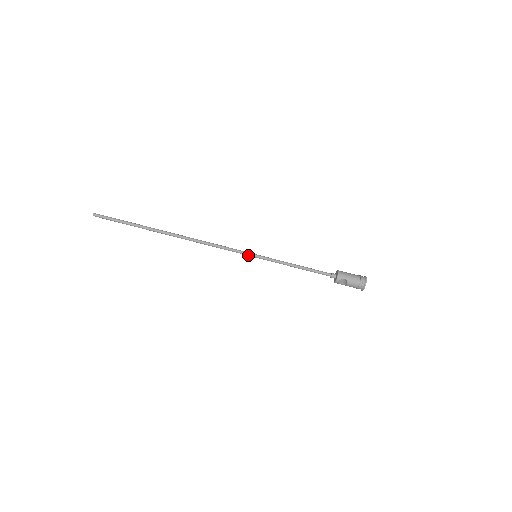
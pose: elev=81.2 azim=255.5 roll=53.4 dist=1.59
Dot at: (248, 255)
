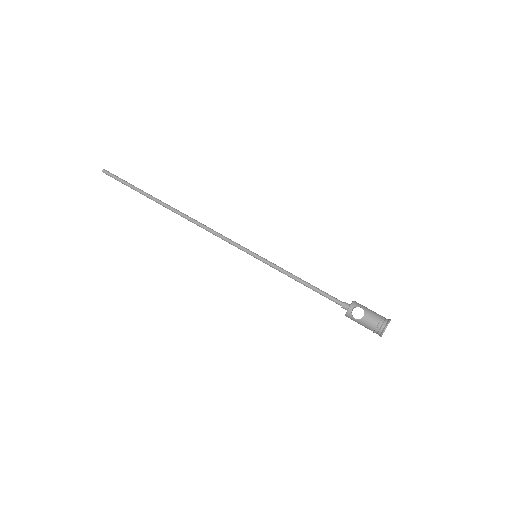
Dot at: (247, 251)
